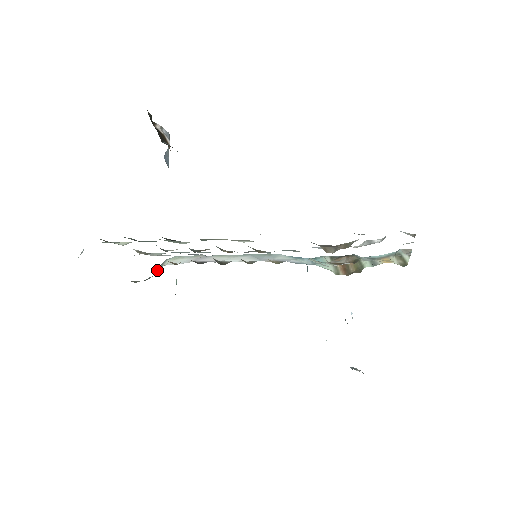
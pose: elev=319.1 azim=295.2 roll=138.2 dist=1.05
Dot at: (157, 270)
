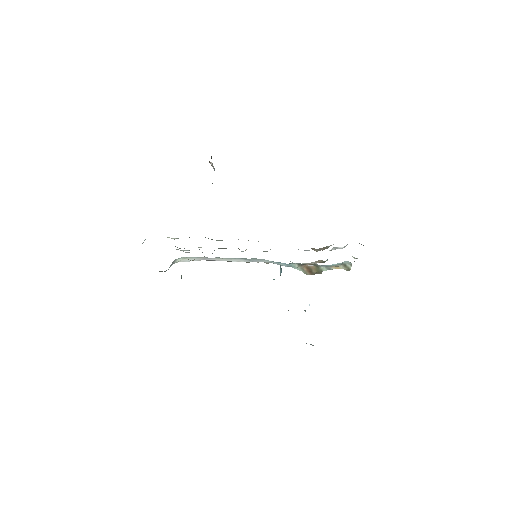
Dot at: (170, 266)
